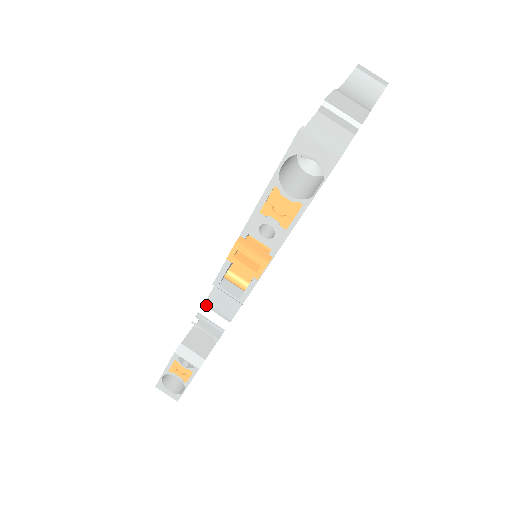
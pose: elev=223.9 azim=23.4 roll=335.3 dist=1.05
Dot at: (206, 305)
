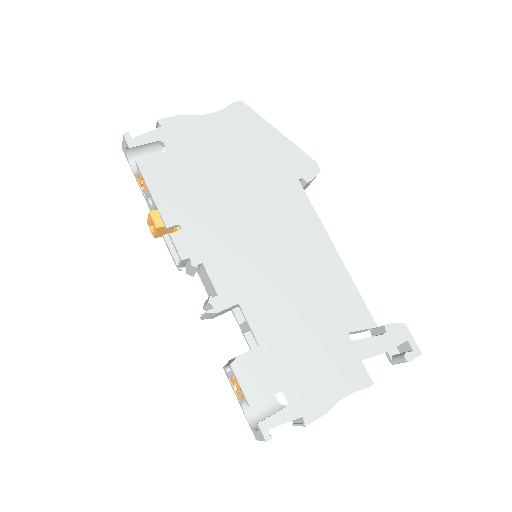
Dot at: occluded
